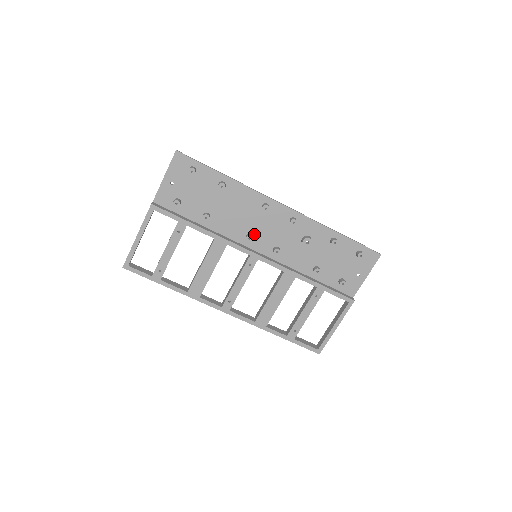
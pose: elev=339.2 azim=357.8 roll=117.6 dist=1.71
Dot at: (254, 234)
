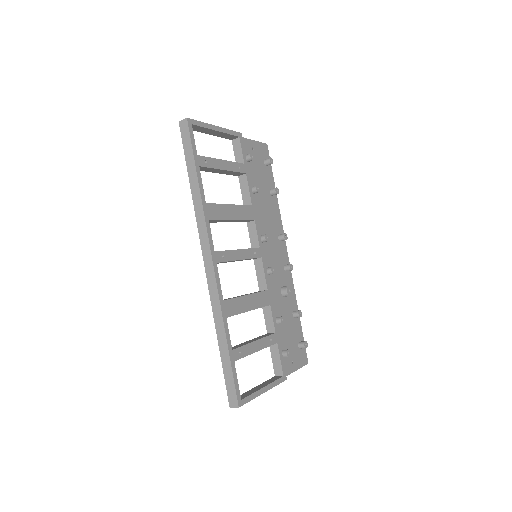
Dot at: (264, 242)
